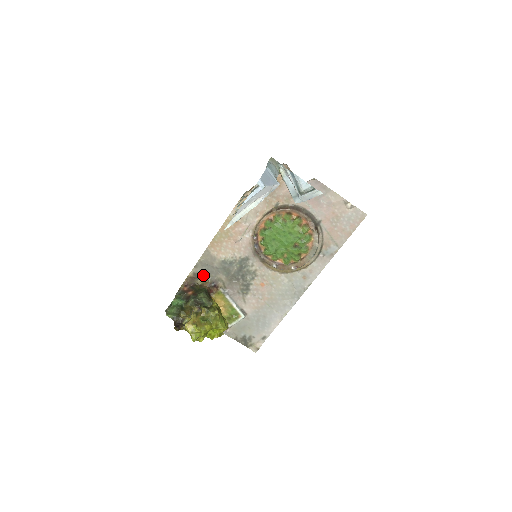
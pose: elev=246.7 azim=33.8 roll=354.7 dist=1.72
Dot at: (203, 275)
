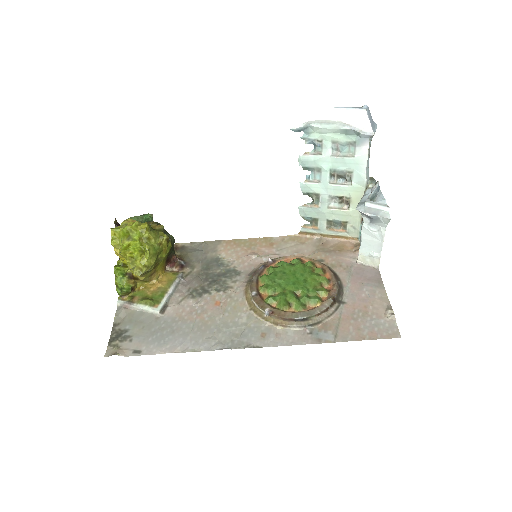
Dot at: (188, 252)
